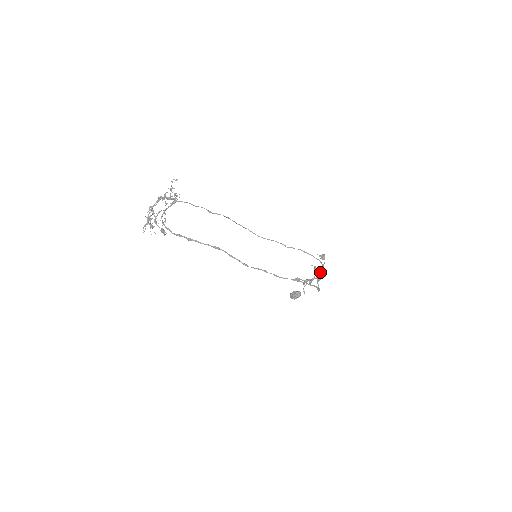
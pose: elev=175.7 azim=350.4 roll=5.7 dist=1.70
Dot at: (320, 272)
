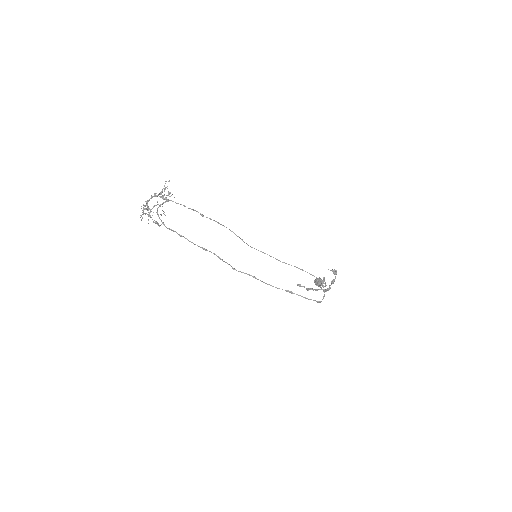
Dot at: occluded
